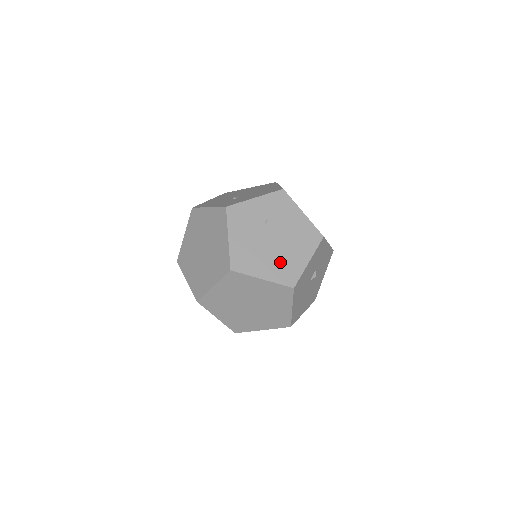
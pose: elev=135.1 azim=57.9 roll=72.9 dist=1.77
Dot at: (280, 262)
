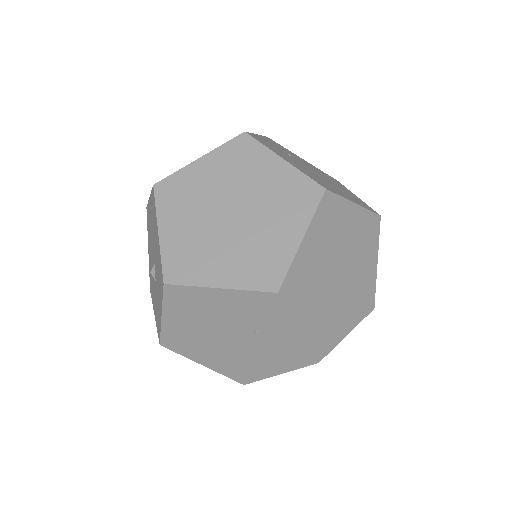
Dot at: (344, 192)
